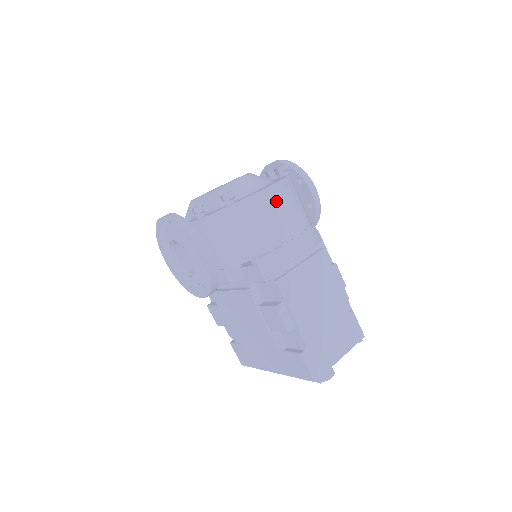
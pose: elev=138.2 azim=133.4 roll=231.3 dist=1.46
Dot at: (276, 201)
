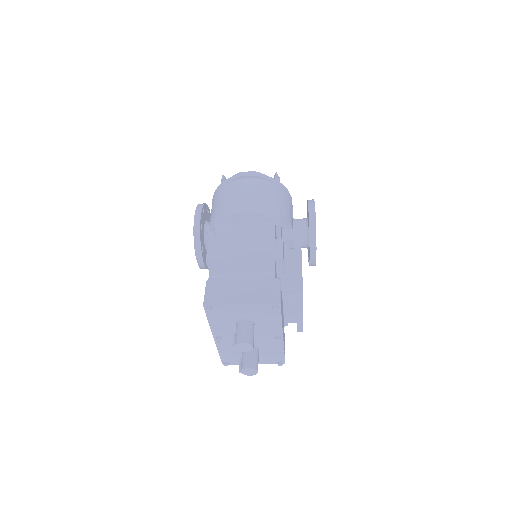
Dot at: (247, 182)
